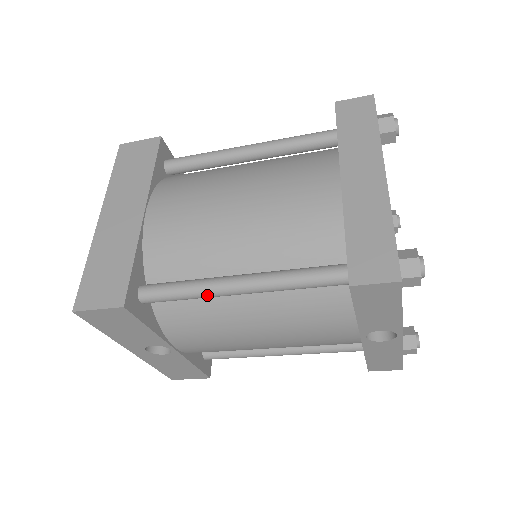
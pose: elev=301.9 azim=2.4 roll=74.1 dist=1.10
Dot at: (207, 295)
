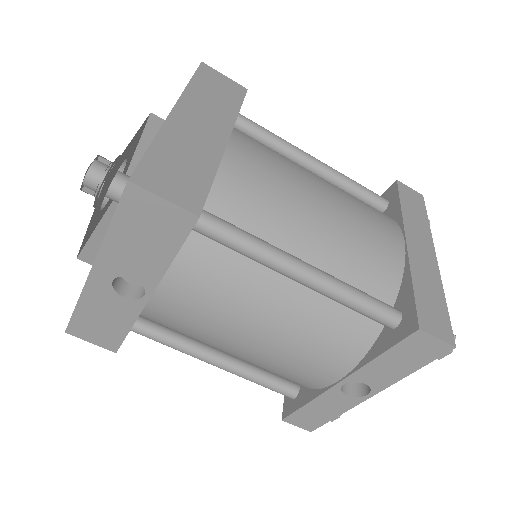
Dot at: (270, 262)
